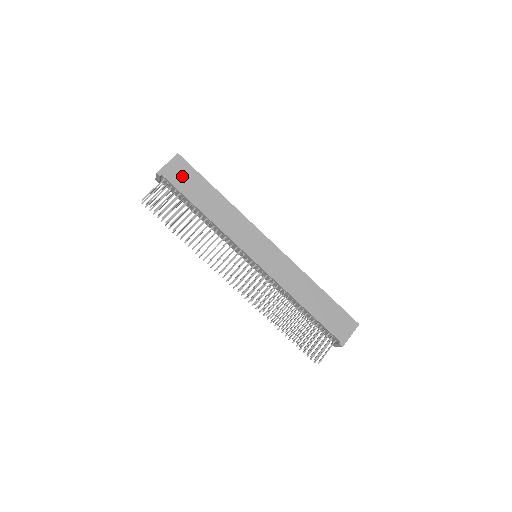
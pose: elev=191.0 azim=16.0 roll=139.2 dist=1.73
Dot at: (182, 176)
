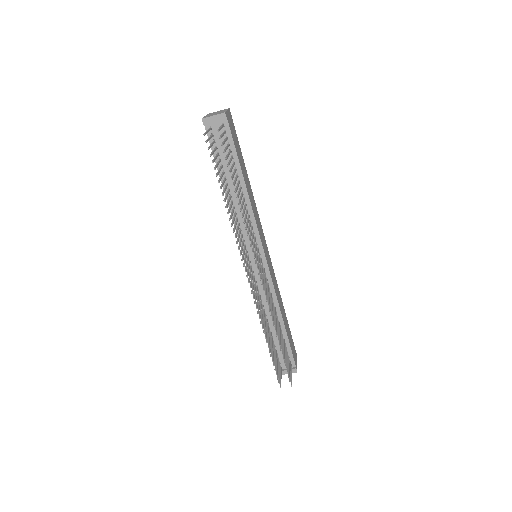
Dot at: (234, 134)
